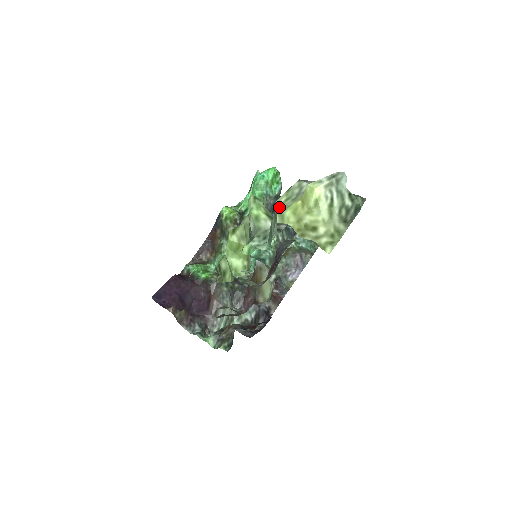
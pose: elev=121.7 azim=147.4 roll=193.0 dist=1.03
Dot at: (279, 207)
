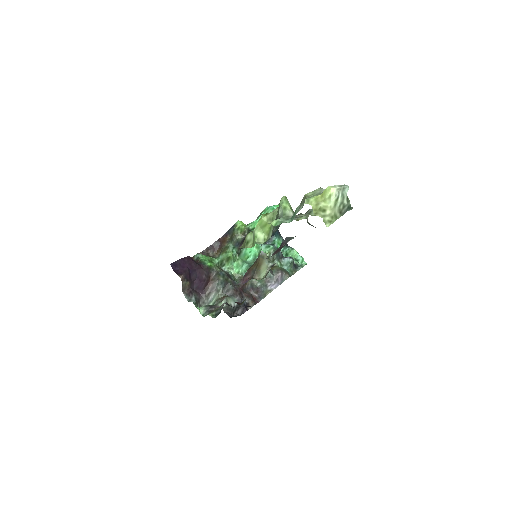
Dot at: (307, 197)
